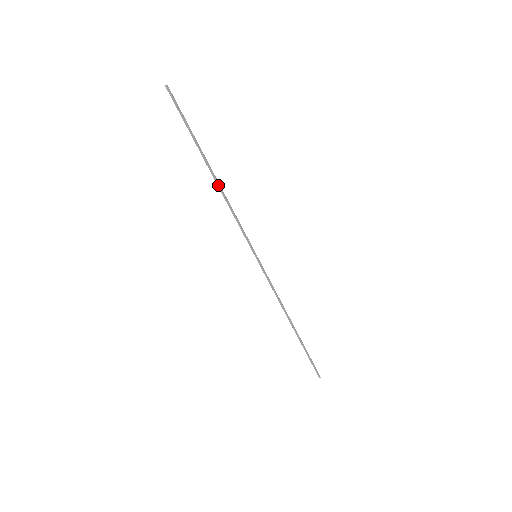
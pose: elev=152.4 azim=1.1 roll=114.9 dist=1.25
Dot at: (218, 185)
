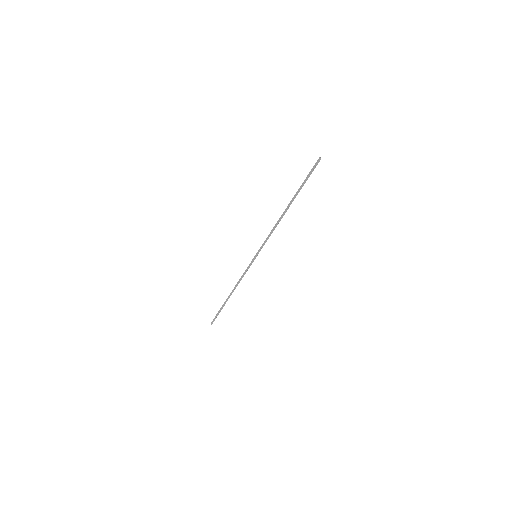
Dot at: occluded
